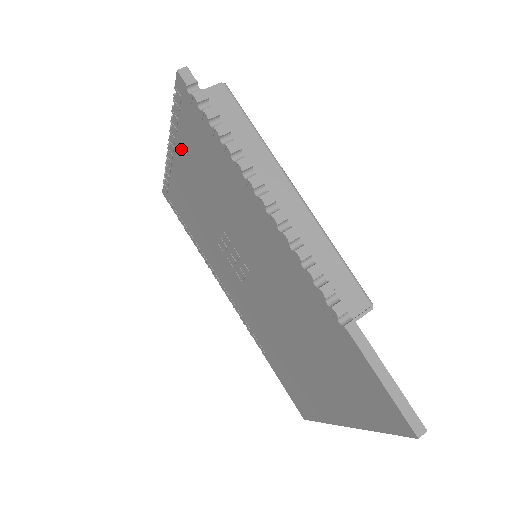
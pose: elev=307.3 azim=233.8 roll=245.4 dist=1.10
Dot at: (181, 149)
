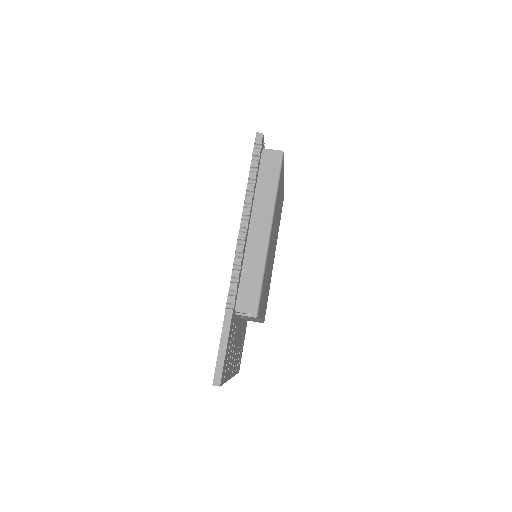
Dot at: occluded
